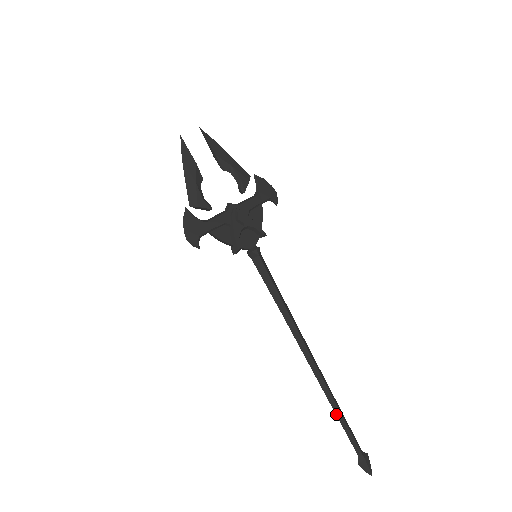
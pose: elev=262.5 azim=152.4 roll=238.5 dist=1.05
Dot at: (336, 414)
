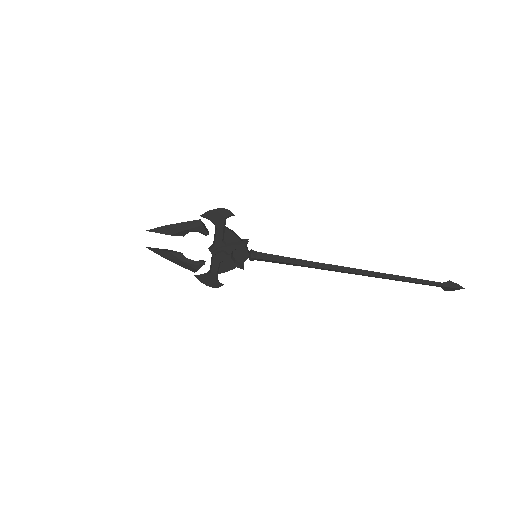
Dot at: occluded
